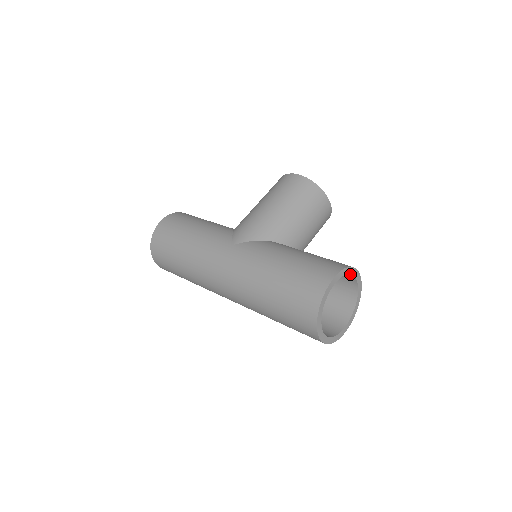
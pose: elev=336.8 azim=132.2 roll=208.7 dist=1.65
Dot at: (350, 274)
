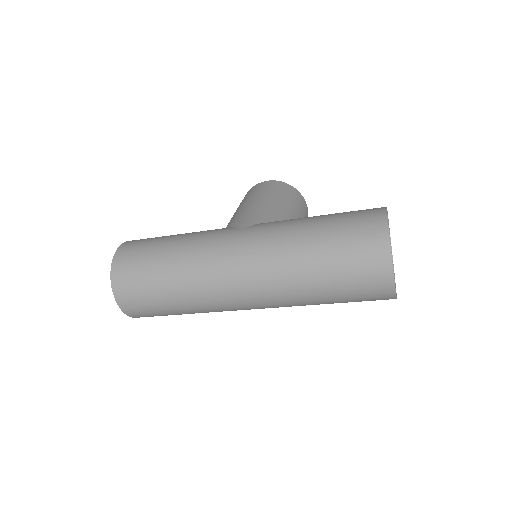
Dot at: occluded
